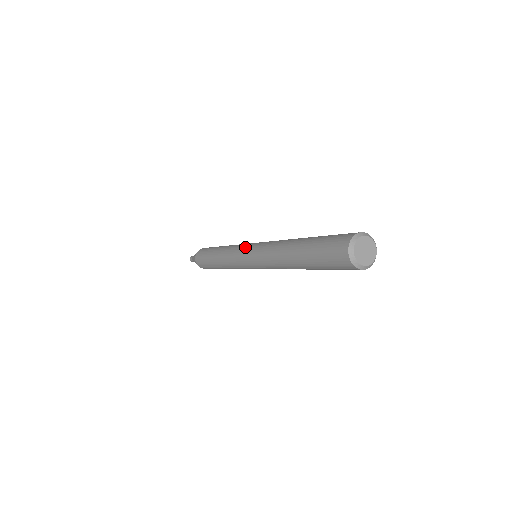
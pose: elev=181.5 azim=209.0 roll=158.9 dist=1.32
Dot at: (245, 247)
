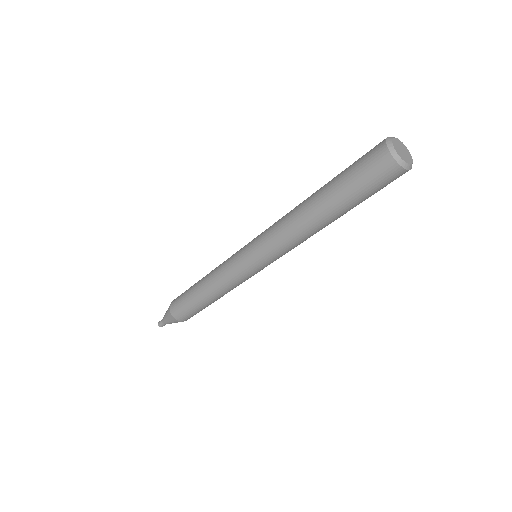
Dot at: (241, 251)
